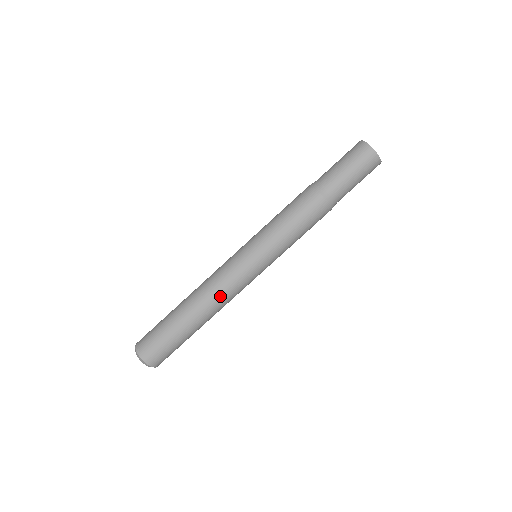
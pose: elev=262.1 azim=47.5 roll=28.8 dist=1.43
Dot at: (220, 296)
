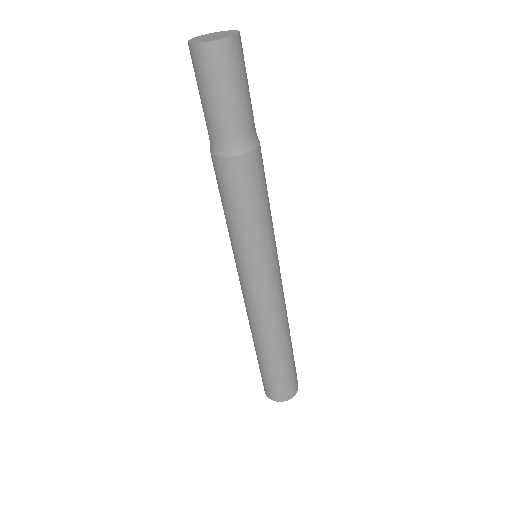
Dot at: (277, 317)
